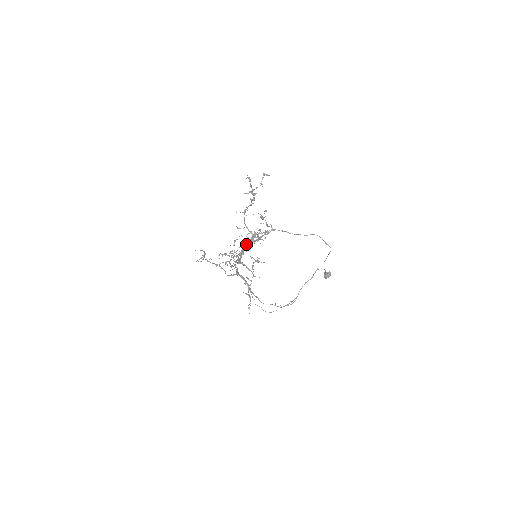
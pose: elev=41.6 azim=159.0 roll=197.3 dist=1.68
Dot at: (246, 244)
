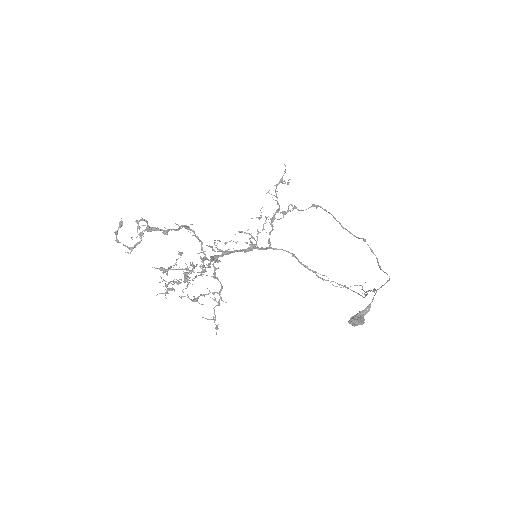
Dot at: (211, 257)
